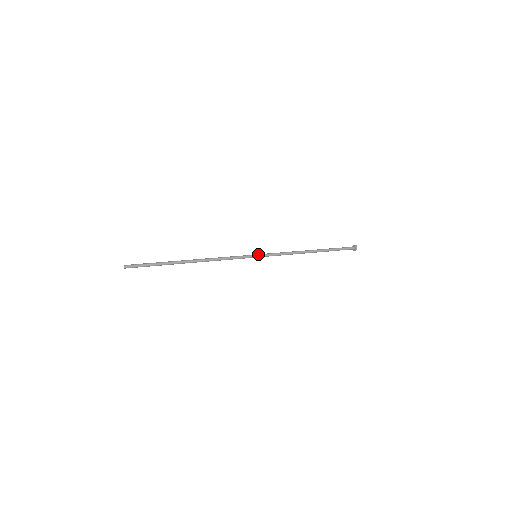
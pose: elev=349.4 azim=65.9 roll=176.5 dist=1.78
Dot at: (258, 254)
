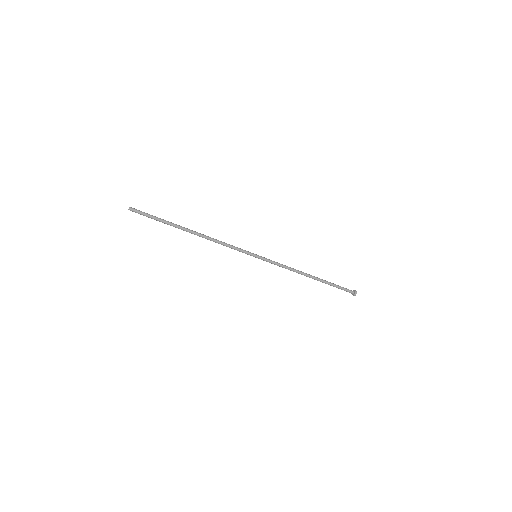
Dot at: (258, 255)
